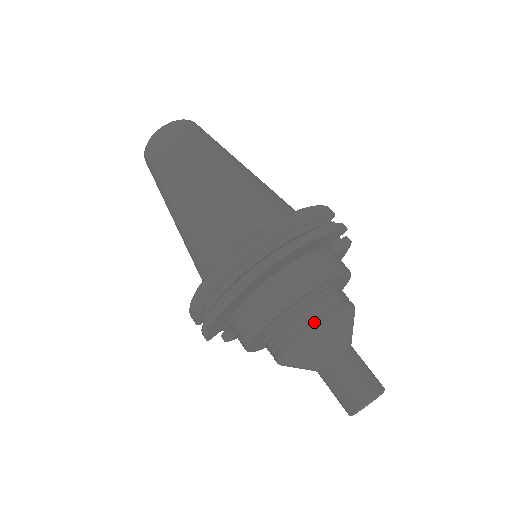
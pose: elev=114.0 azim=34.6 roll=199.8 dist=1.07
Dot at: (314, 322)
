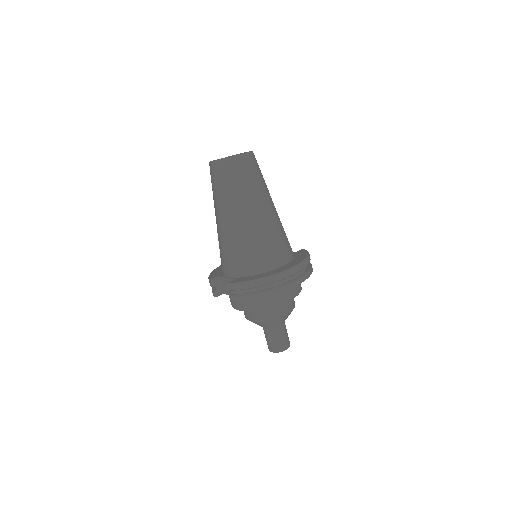
Dot at: (290, 309)
